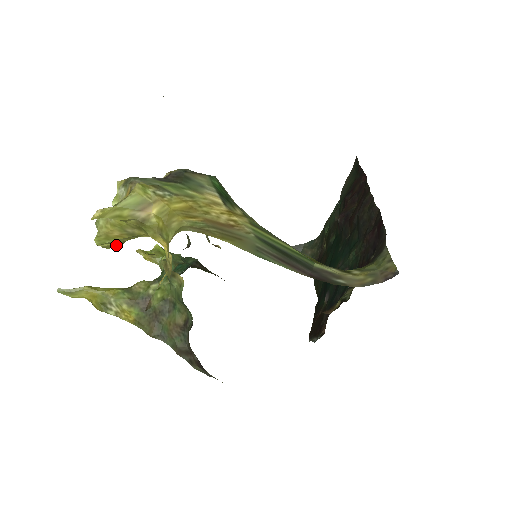
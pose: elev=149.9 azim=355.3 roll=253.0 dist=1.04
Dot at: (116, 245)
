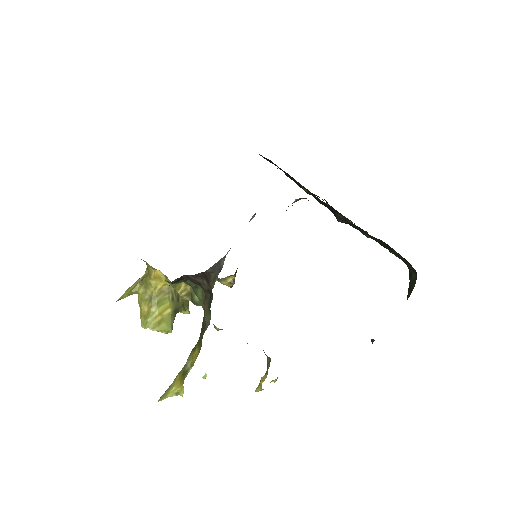
Dot at: (160, 324)
